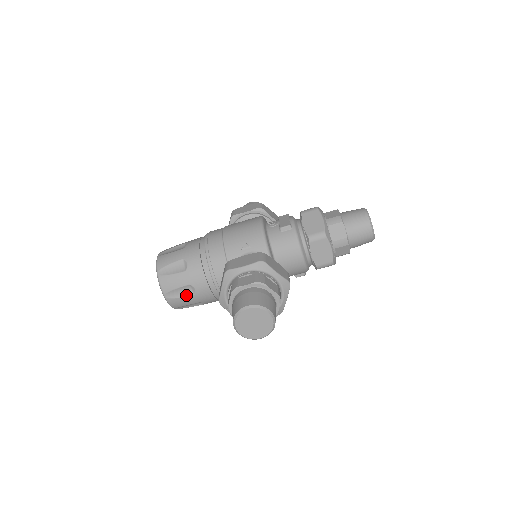
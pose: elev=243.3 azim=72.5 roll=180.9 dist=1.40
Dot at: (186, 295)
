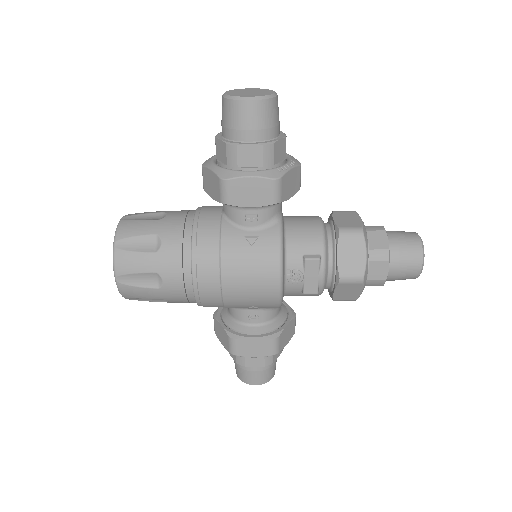
Dot at: occluded
